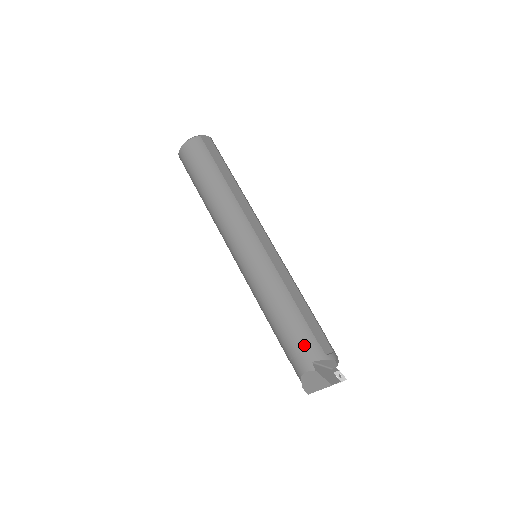
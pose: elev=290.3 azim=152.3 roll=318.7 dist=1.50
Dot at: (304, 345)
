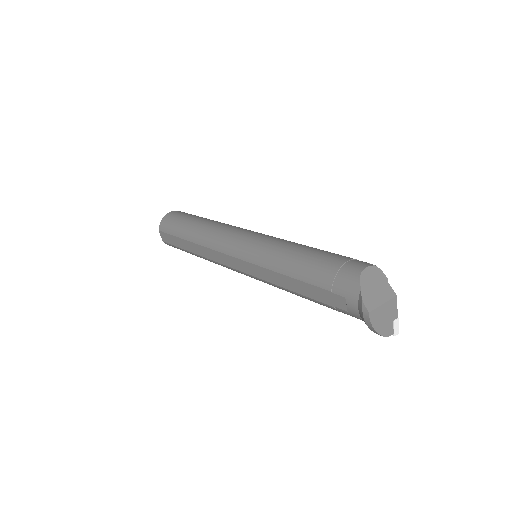
Dot at: (351, 258)
